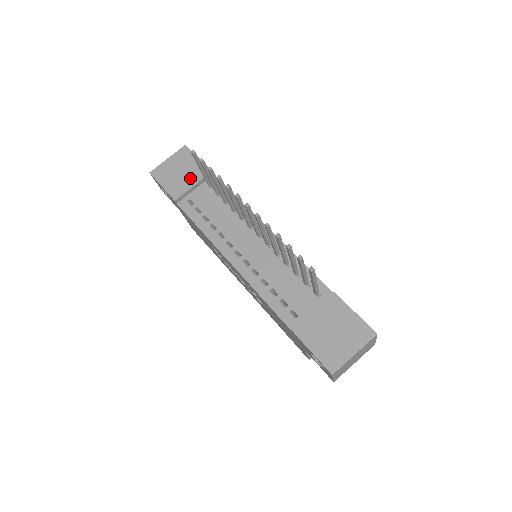
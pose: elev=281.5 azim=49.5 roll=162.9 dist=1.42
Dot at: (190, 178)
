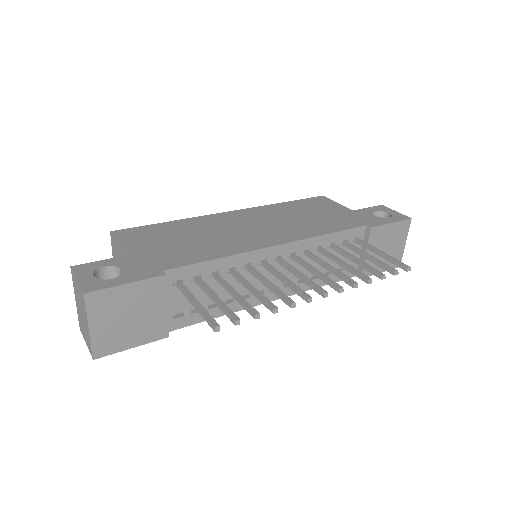
Dot at: (152, 308)
